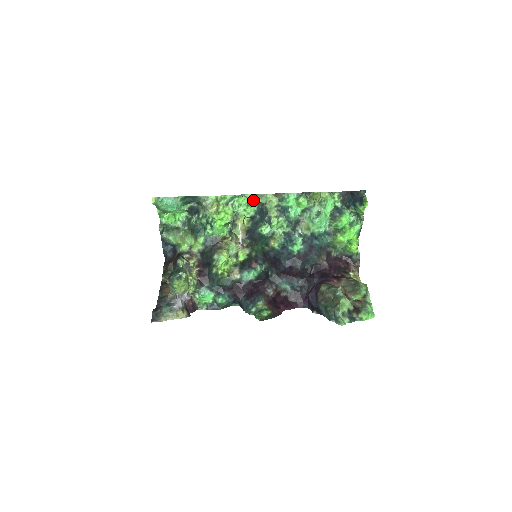
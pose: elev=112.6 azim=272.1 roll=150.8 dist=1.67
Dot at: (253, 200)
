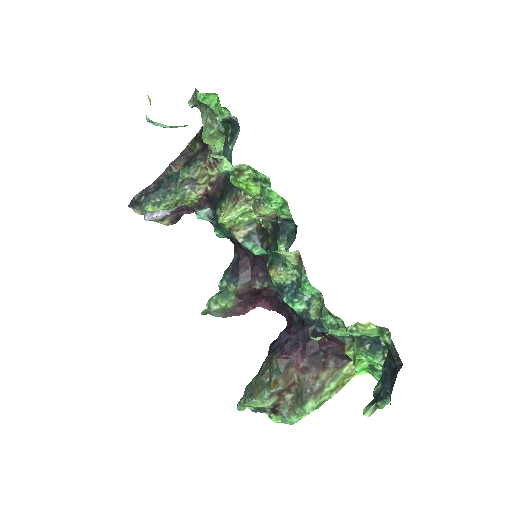
Dot at: occluded
